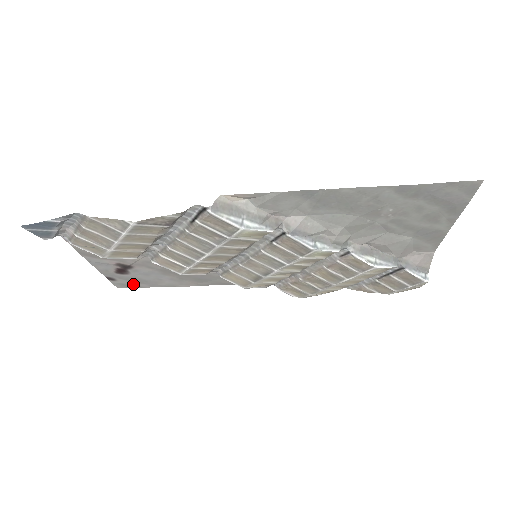
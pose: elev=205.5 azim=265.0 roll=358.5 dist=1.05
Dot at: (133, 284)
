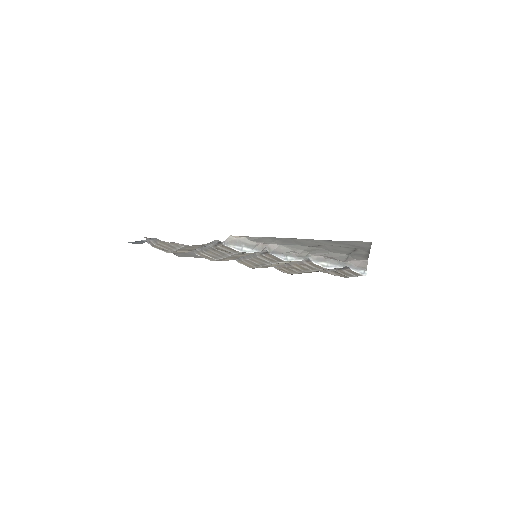
Dot at: (187, 256)
